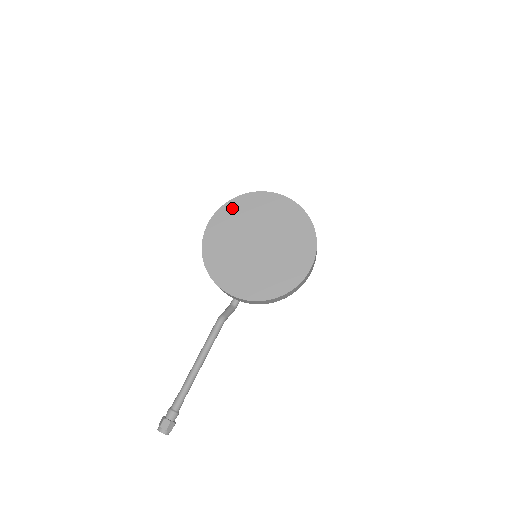
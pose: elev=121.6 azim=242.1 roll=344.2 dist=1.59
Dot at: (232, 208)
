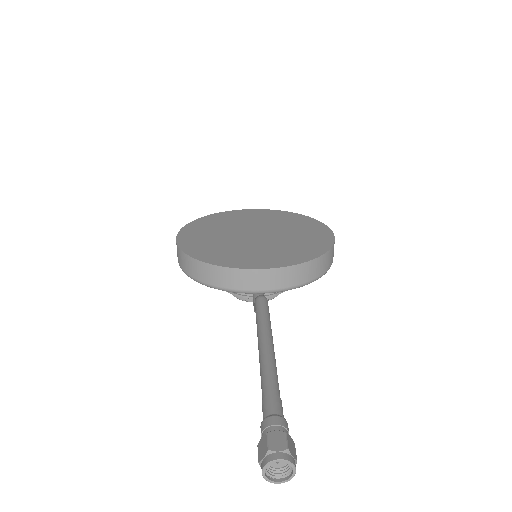
Dot at: (200, 224)
